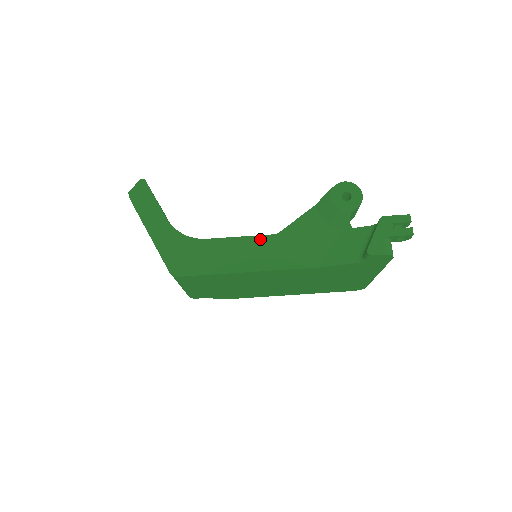
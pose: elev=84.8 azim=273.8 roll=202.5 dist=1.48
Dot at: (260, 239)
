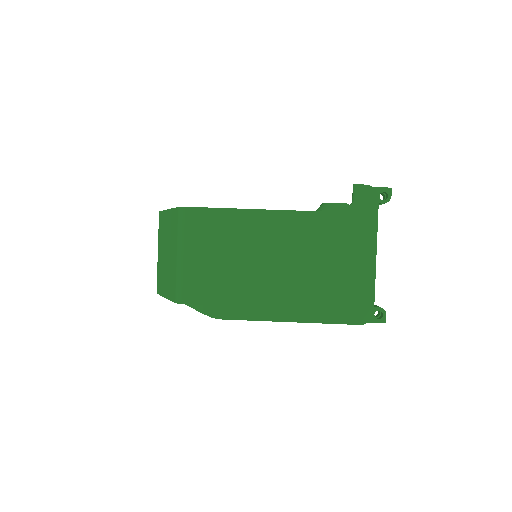
Dot at: occluded
